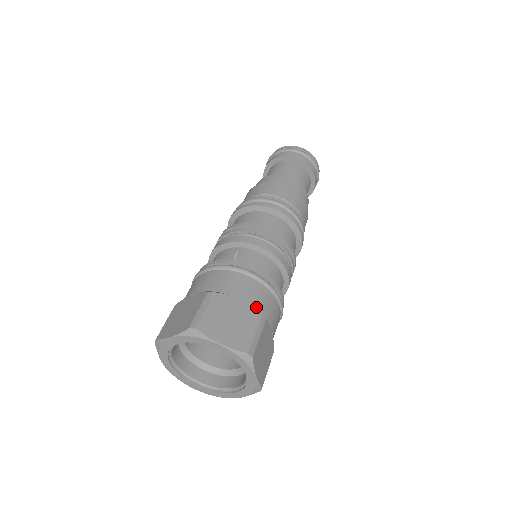
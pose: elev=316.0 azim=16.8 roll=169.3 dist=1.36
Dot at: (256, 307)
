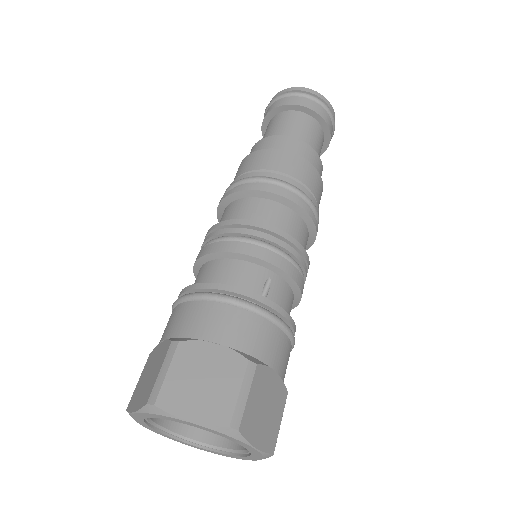
Dot at: (283, 379)
